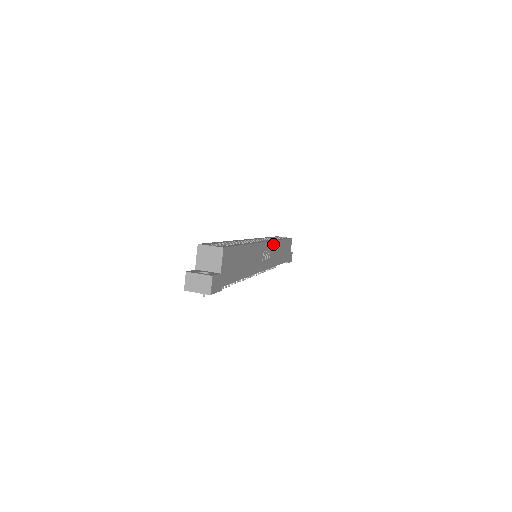
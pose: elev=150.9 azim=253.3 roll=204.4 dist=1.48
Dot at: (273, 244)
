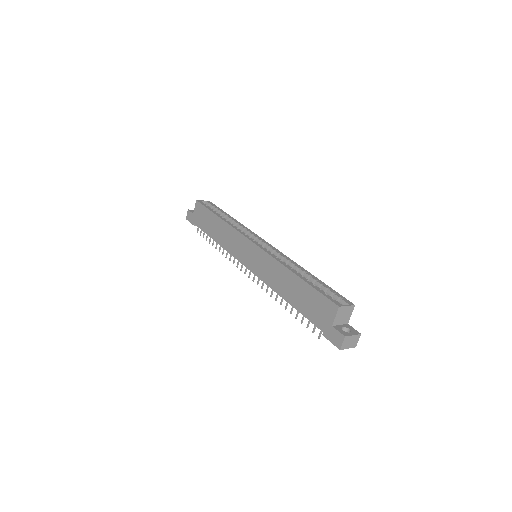
Dot at: occluded
